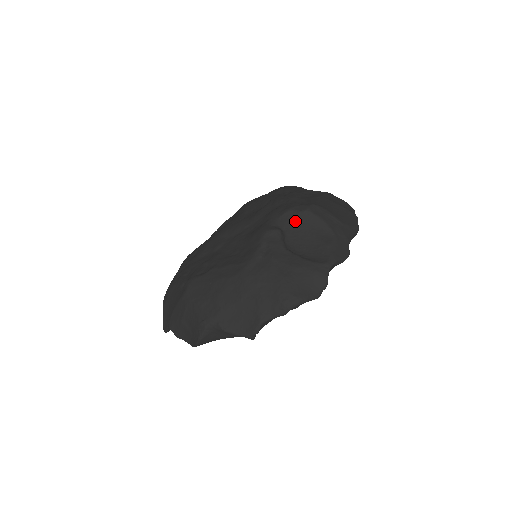
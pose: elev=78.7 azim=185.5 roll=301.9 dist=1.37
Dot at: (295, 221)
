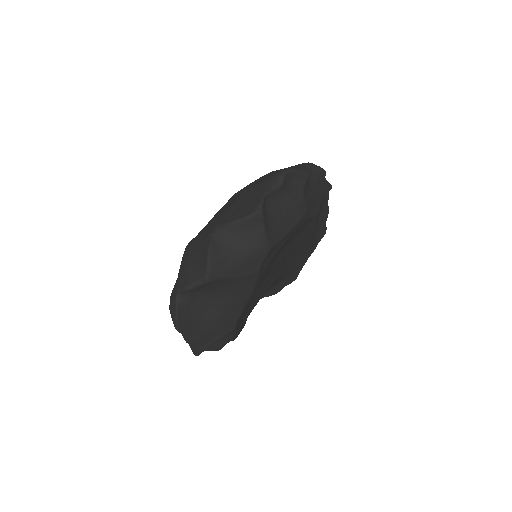
Dot at: occluded
